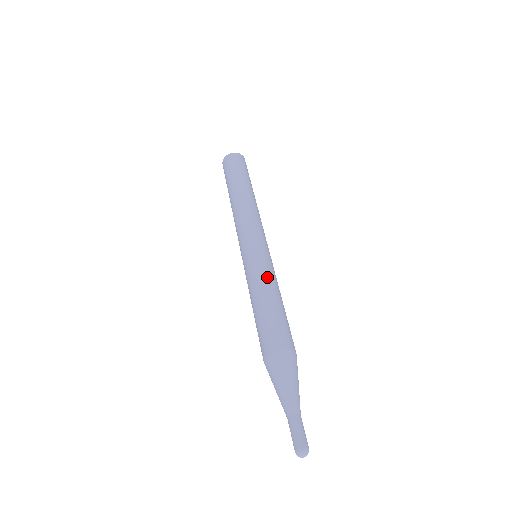
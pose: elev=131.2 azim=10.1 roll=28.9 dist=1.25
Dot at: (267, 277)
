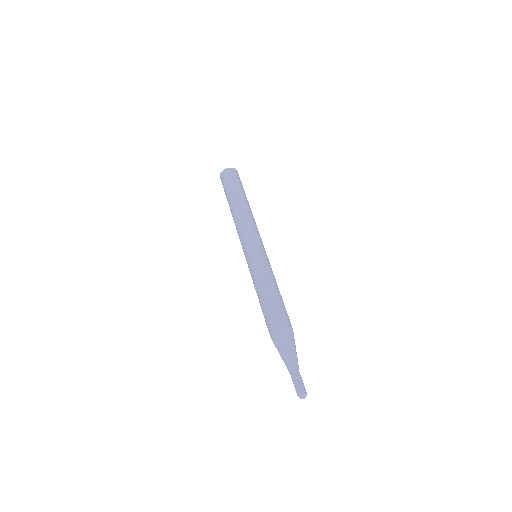
Dot at: (263, 275)
